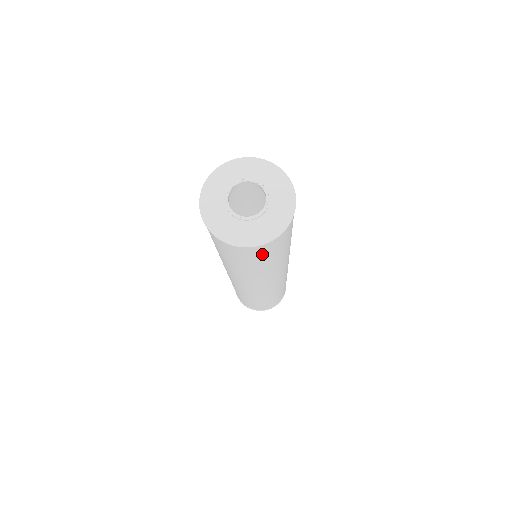
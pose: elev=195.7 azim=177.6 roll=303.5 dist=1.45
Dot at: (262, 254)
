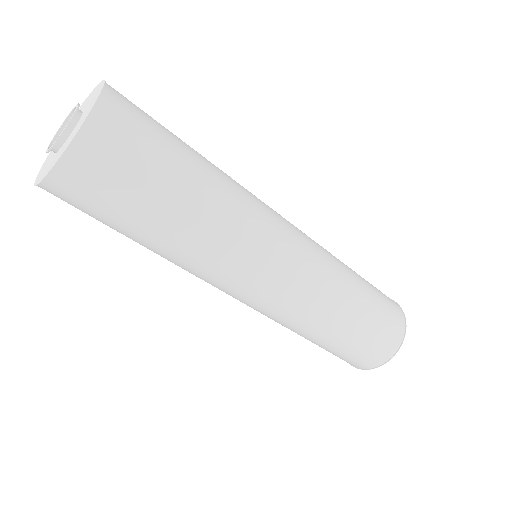
Dot at: (87, 206)
